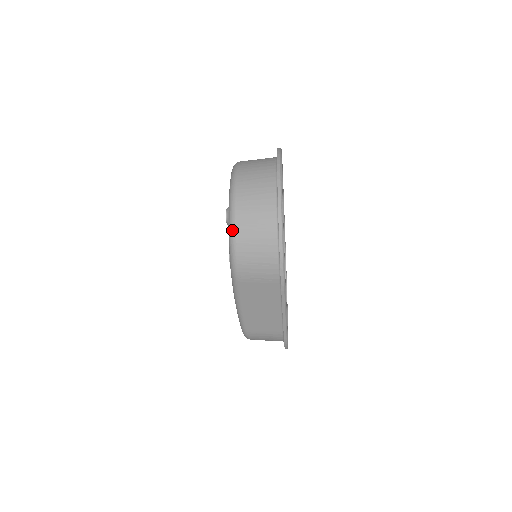
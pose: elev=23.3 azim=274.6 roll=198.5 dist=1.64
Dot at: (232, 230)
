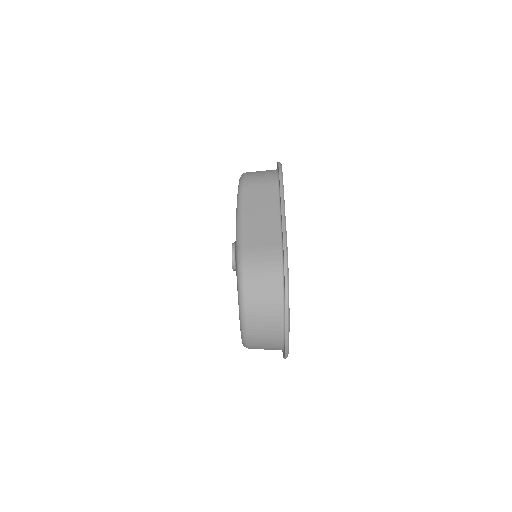
Dot at: occluded
